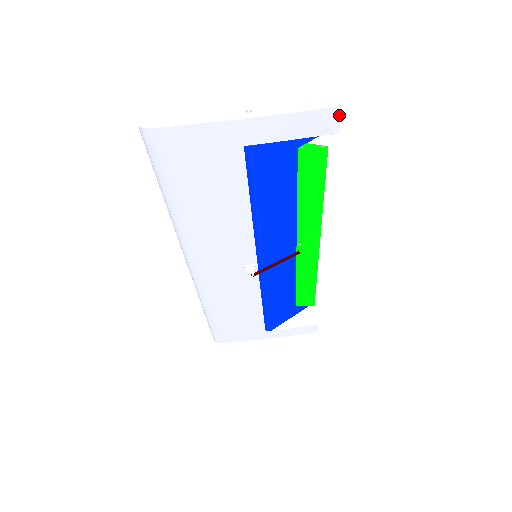
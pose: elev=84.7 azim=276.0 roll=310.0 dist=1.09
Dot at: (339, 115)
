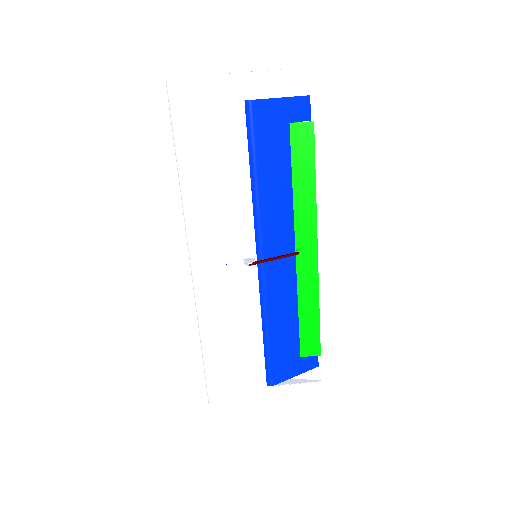
Dot at: (317, 76)
